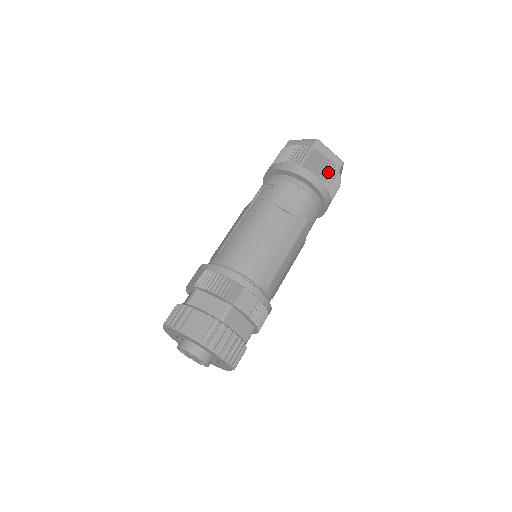
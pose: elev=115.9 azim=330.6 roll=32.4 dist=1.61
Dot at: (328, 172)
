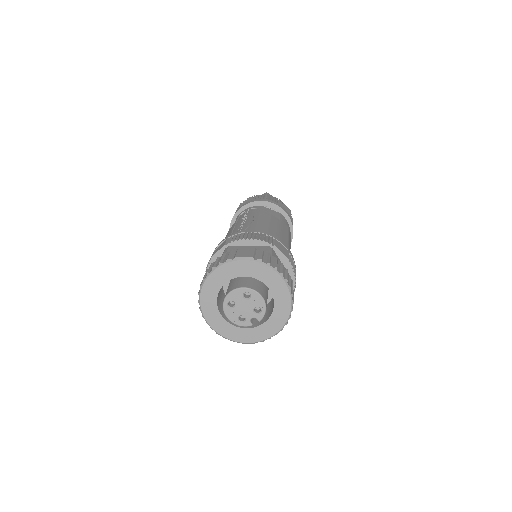
Dot at: occluded
